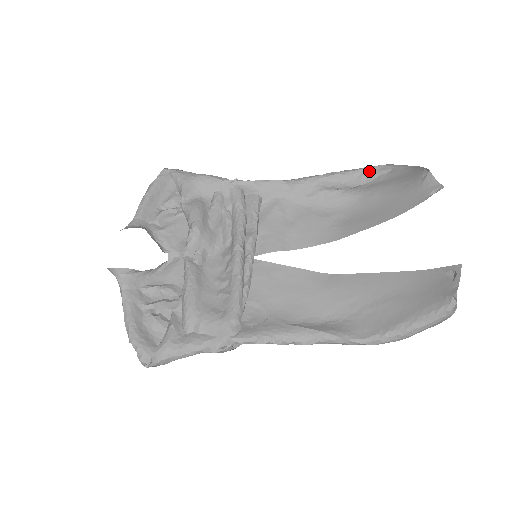
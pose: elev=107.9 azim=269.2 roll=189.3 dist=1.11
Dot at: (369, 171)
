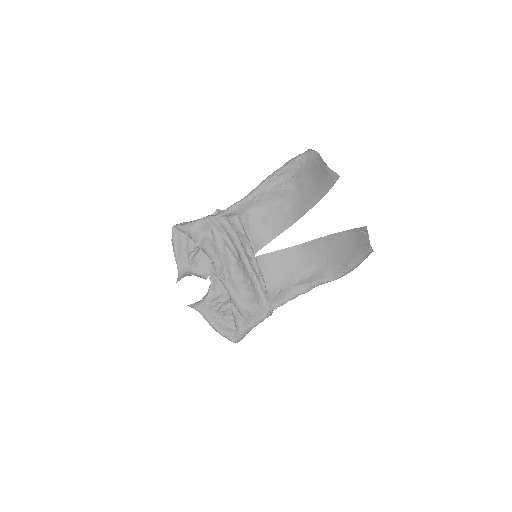
Dot at: (293, 164)
